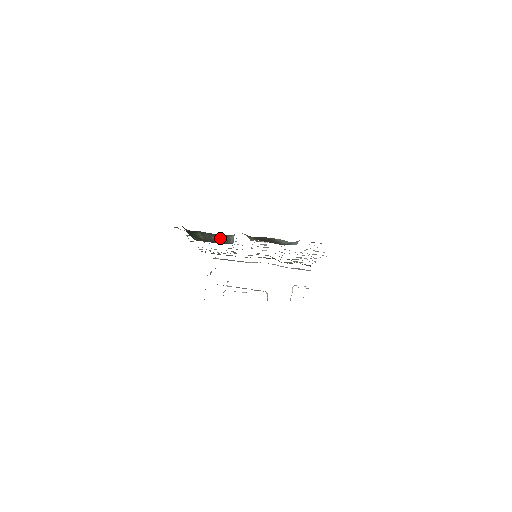
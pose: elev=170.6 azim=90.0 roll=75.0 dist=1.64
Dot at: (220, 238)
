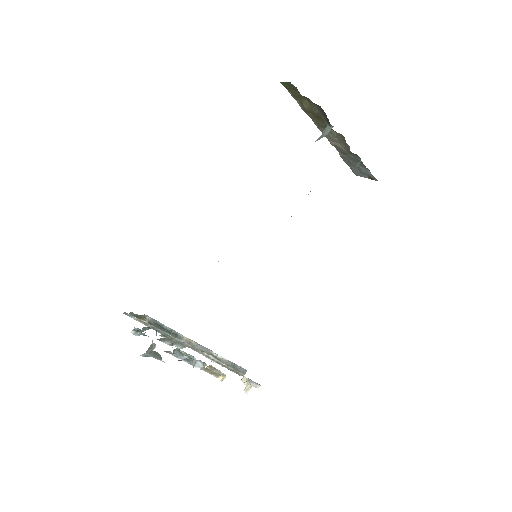
Dot at: occluded
